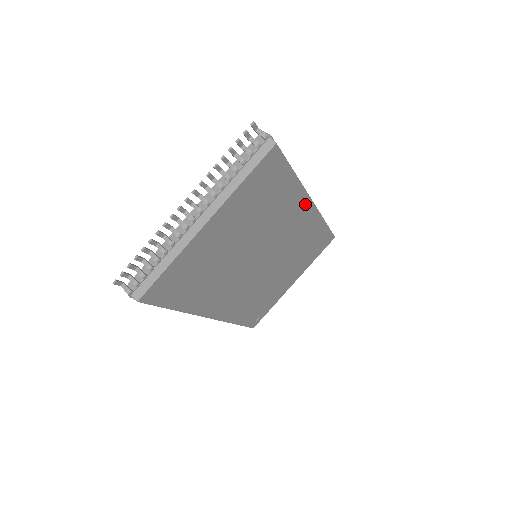
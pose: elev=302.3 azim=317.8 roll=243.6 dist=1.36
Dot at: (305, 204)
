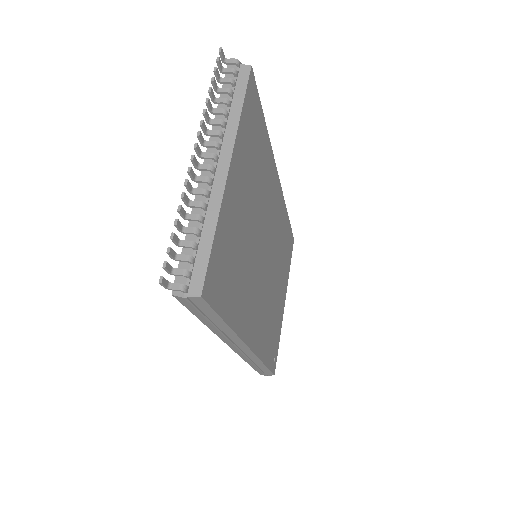
Dot at: (275, 177)
